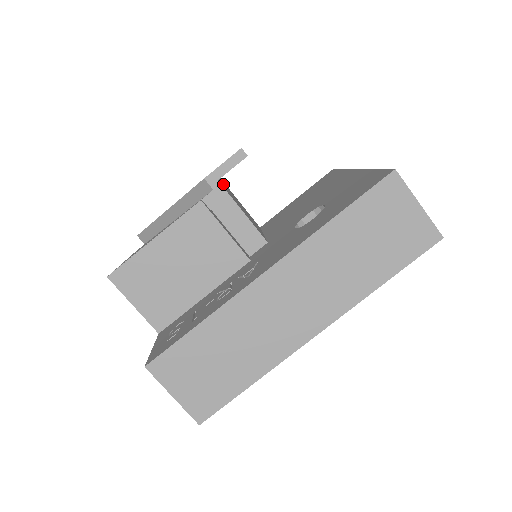
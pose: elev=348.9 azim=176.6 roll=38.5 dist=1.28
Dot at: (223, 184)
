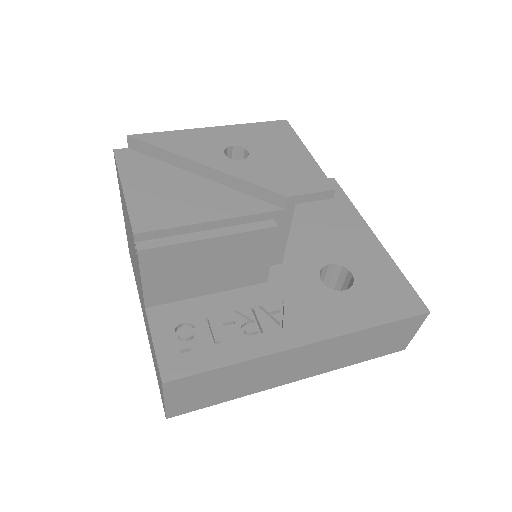
Dot at: occluded
